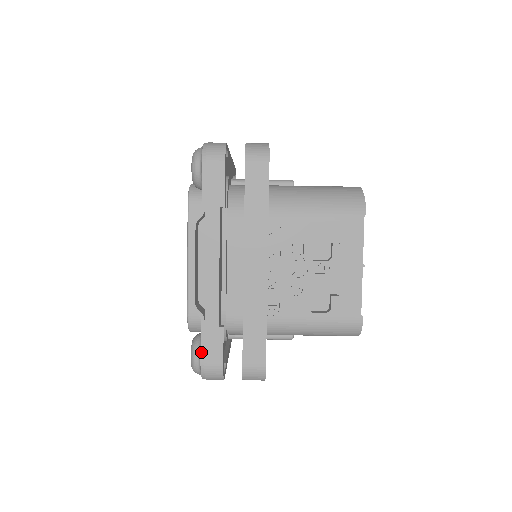
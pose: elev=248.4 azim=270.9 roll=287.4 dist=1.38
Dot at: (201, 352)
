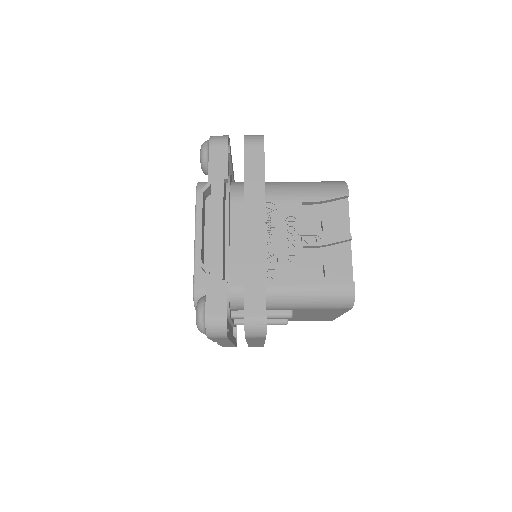
Dot at: (206, 304)
